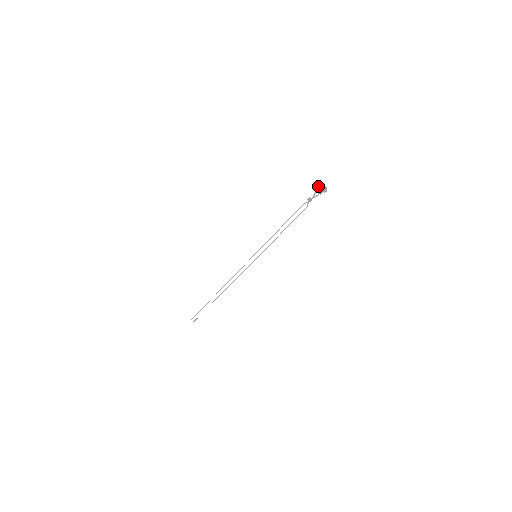
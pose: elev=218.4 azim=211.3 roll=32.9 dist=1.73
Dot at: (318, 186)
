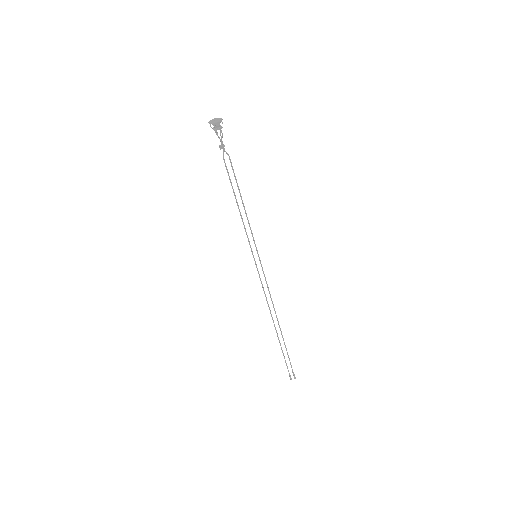
Dot at: occluded
